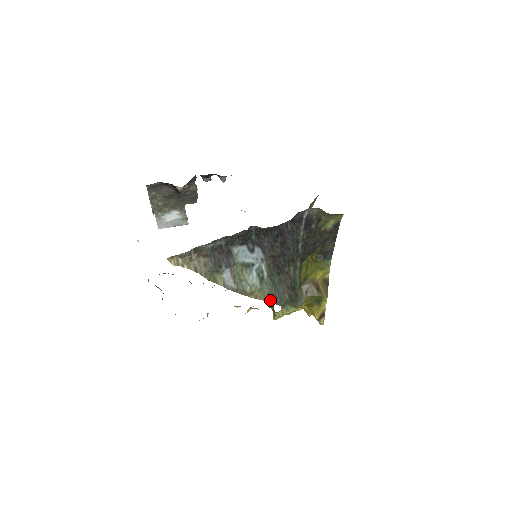
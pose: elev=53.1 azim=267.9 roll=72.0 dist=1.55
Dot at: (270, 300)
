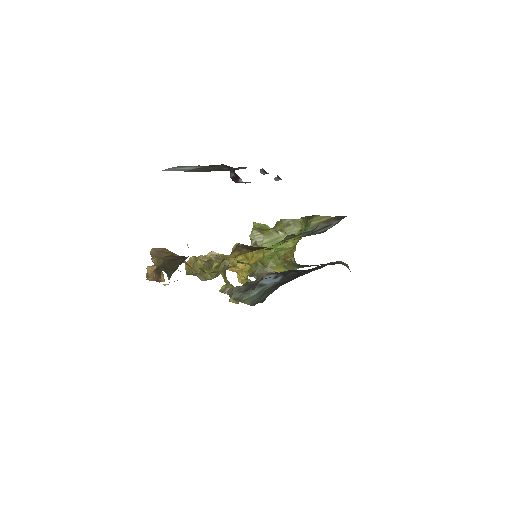
Dot at: (251, 304)
